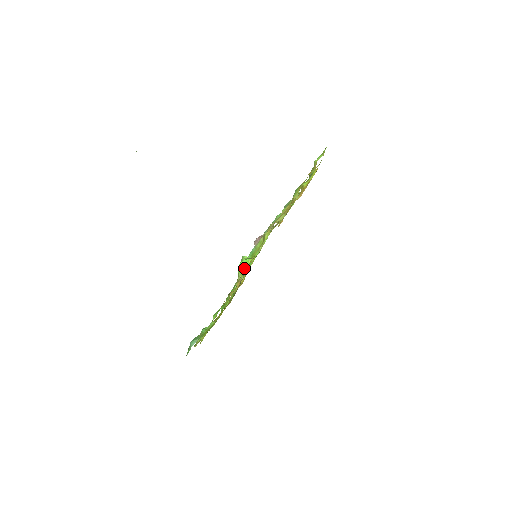
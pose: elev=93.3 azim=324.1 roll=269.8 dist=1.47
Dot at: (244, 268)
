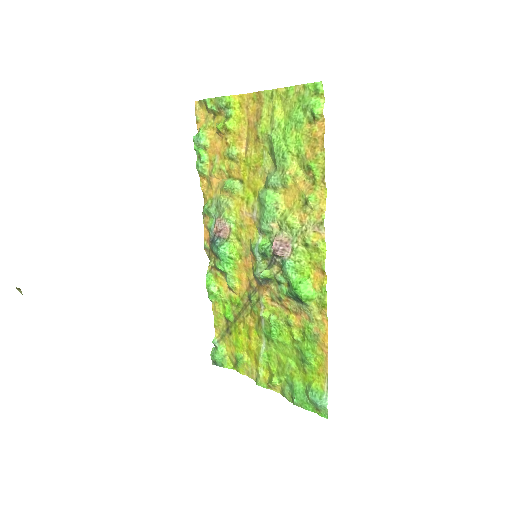
Dot at: (313, 295)
